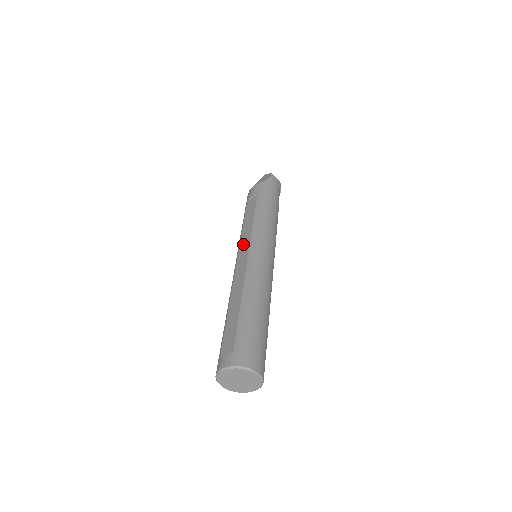
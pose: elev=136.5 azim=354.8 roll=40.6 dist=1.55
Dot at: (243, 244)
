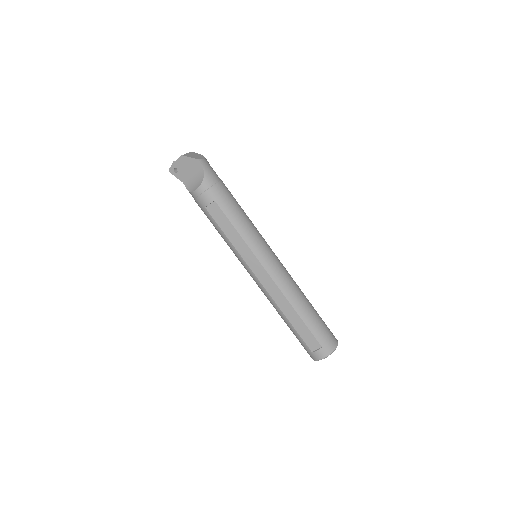
Dot at: (250, 261)
